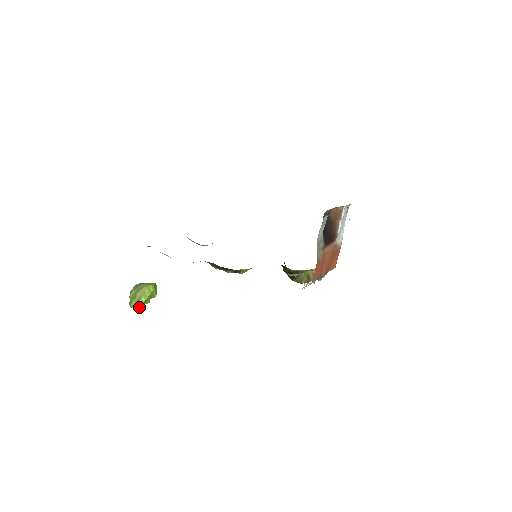
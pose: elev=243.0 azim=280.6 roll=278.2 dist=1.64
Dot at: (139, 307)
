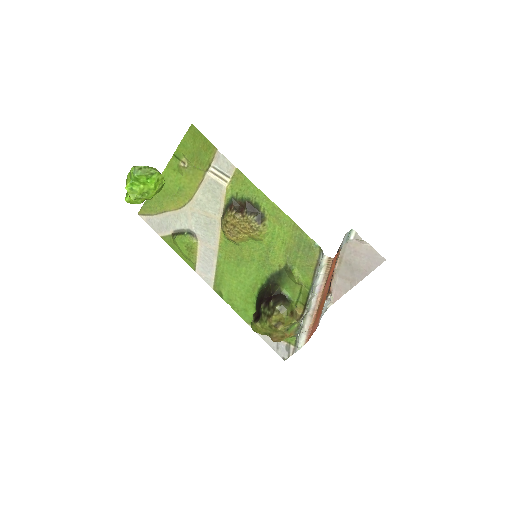
Dot at: (144, 172)
